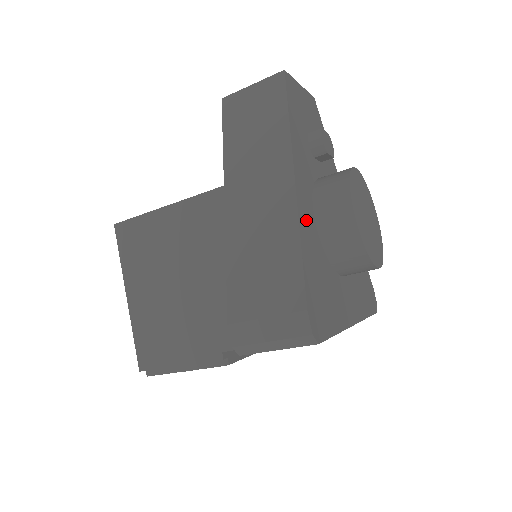
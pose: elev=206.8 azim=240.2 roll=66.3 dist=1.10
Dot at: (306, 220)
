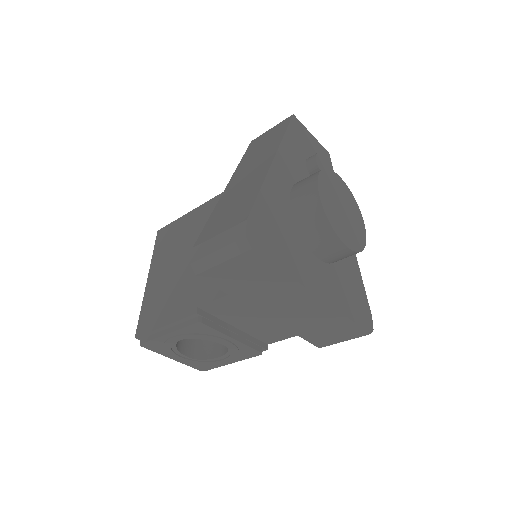
Dot at: (277, 186)
